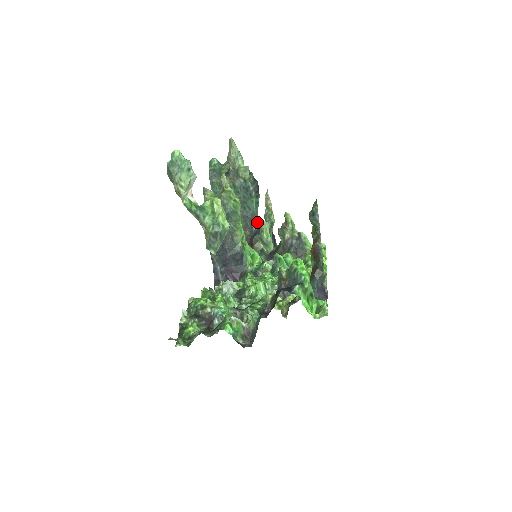
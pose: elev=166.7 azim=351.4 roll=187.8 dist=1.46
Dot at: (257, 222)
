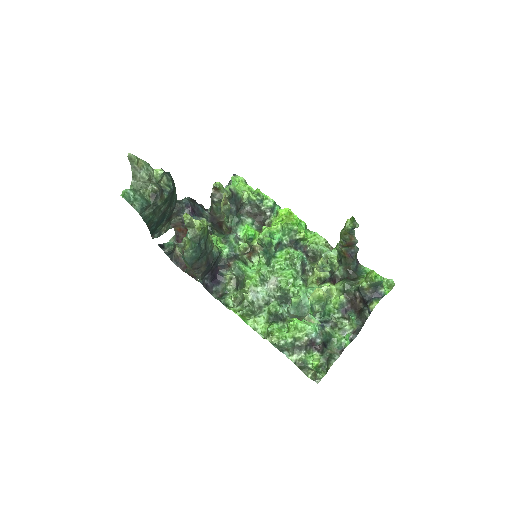
Dot at: (183, 205)
